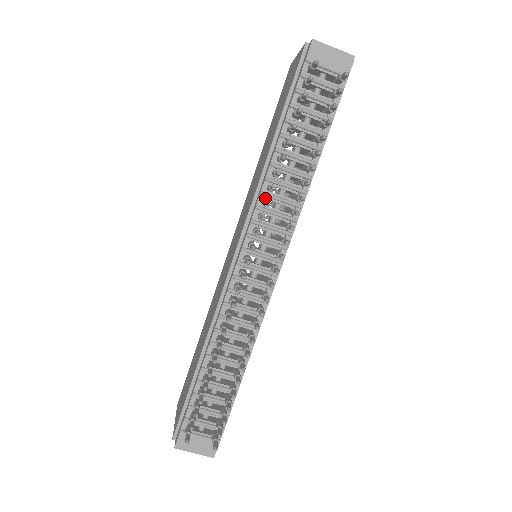
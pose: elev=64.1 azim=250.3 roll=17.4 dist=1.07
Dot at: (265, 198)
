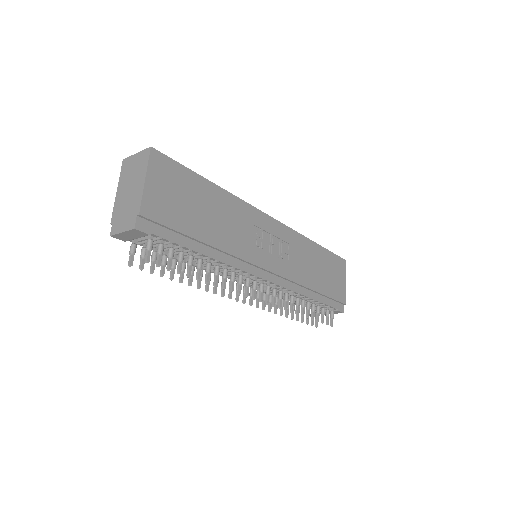
Dot at: occluded
